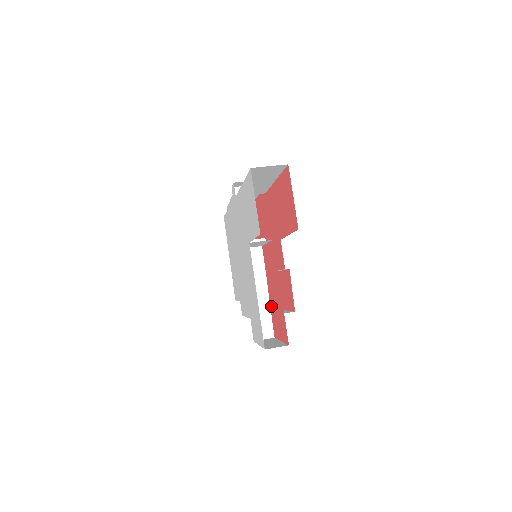
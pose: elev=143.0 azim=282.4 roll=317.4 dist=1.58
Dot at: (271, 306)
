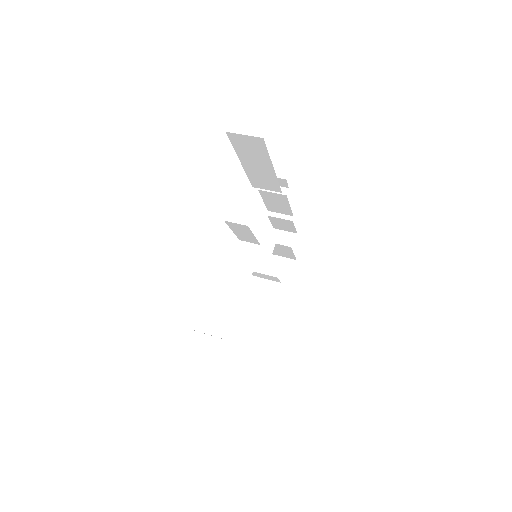
Dot at: occluded
